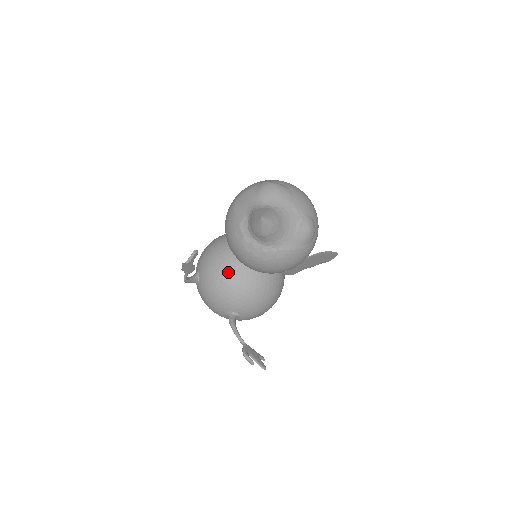
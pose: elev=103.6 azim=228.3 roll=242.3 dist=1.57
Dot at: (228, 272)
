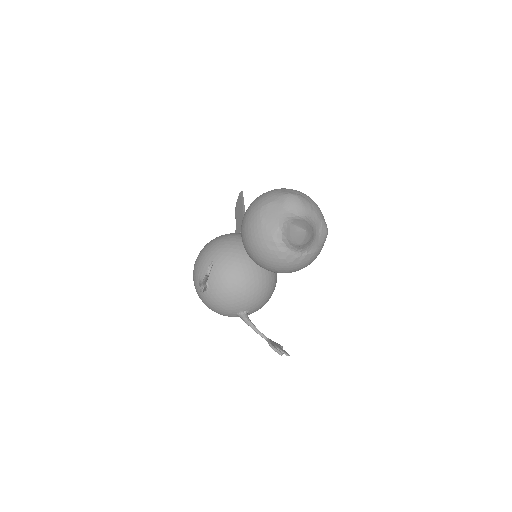
Dot at: (242, 276)
